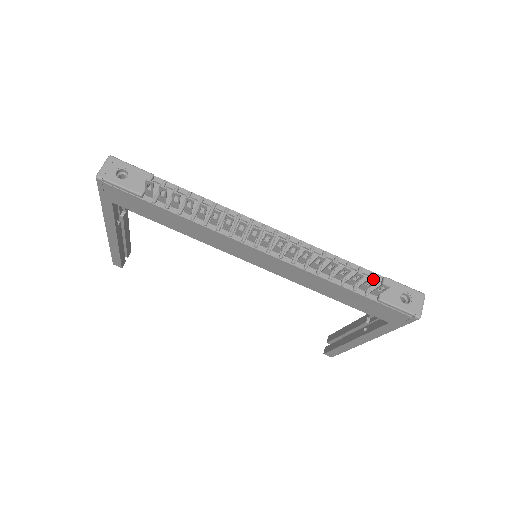
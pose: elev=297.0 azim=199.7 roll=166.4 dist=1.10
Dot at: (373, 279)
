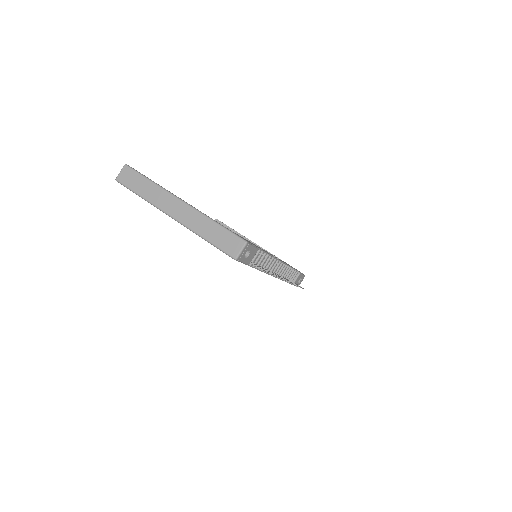
Dot at: (302, 288)
